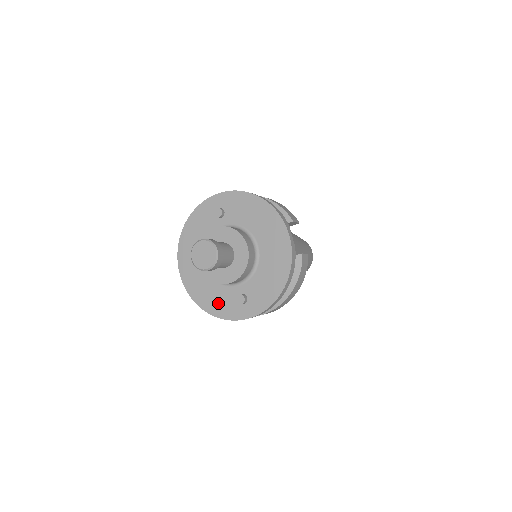
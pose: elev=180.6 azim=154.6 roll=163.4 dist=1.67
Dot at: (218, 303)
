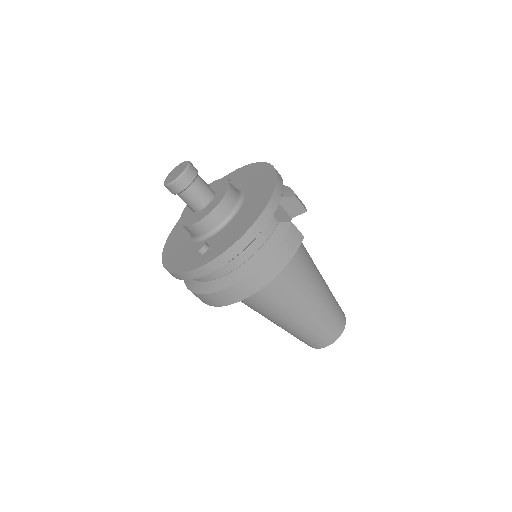
Dot at: (181, 259)
